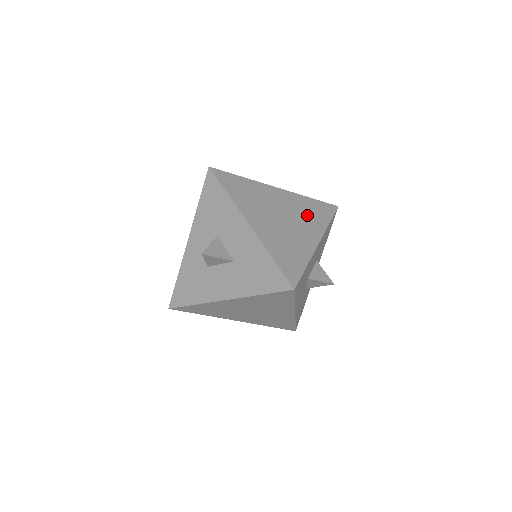
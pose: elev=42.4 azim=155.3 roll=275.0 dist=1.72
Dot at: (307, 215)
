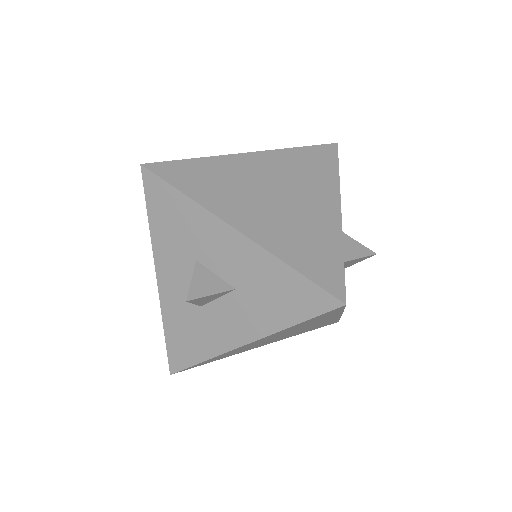
Dot at: (306, 175)
